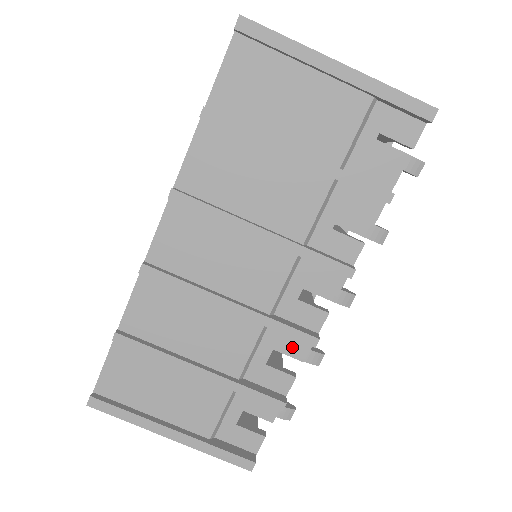
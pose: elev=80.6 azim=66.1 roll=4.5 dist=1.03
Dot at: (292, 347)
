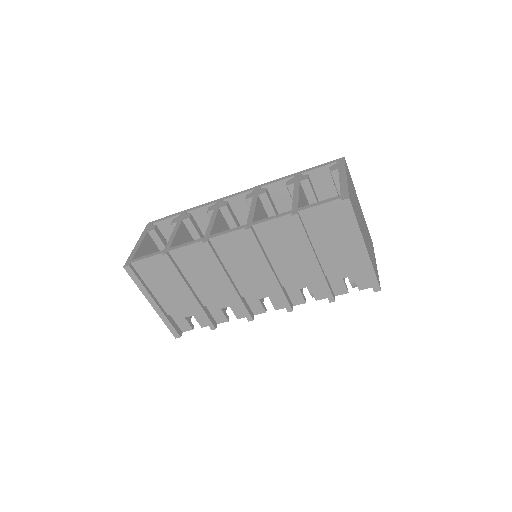
Dot at: (238, 311)
